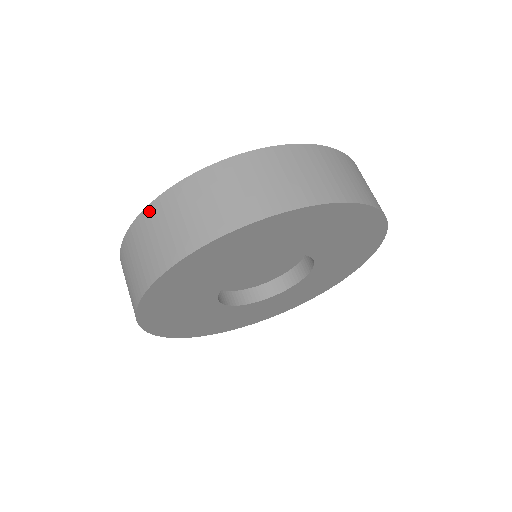
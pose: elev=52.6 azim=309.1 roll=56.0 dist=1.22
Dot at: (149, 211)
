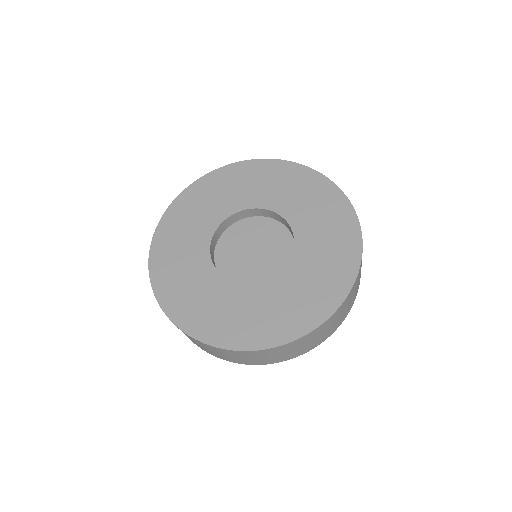
Dot at: (226, 351)
